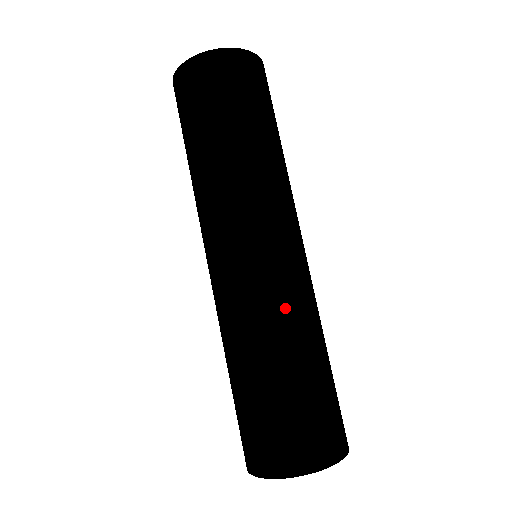
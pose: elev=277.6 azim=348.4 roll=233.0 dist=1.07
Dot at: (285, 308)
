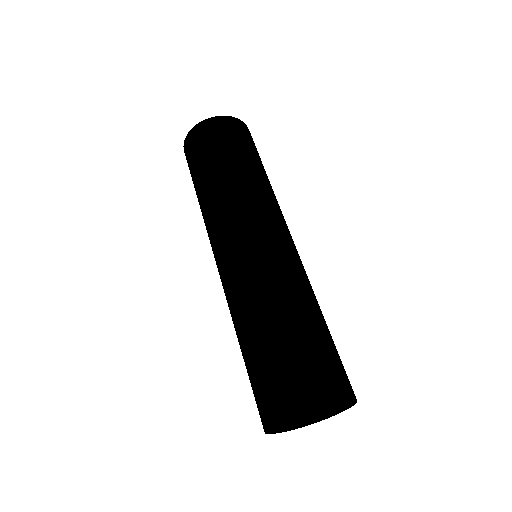
Dot at: (288, 274)
